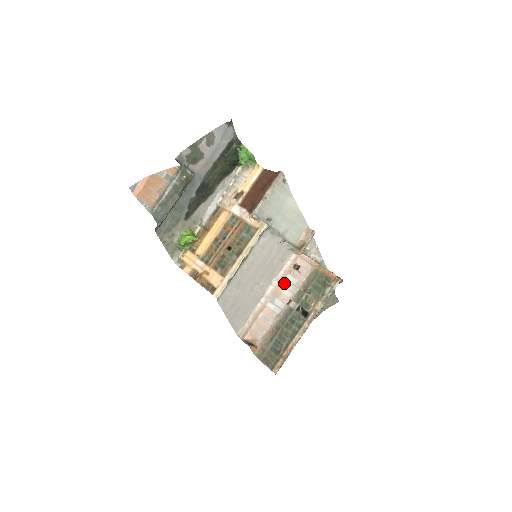
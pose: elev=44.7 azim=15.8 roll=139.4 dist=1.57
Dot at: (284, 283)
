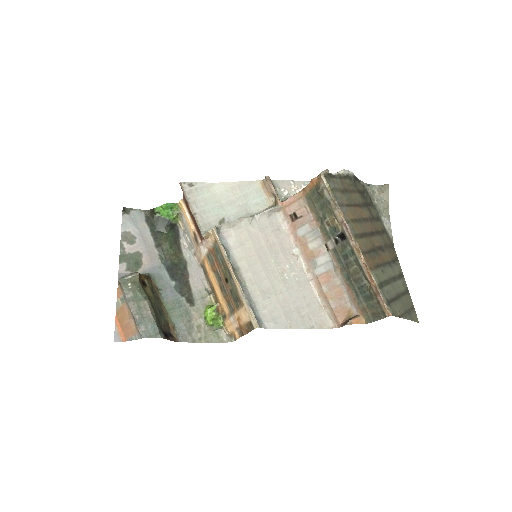
Dot at: (303, 241)
